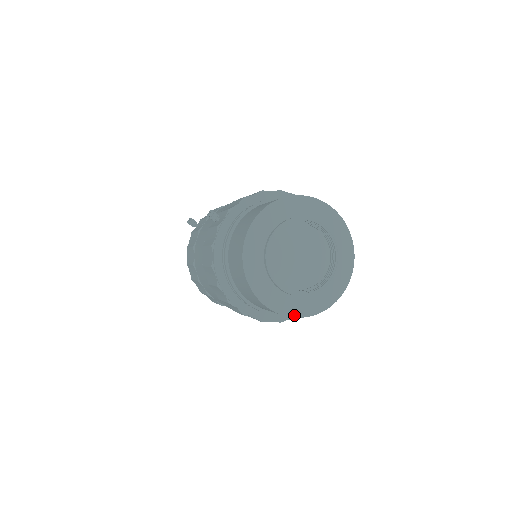
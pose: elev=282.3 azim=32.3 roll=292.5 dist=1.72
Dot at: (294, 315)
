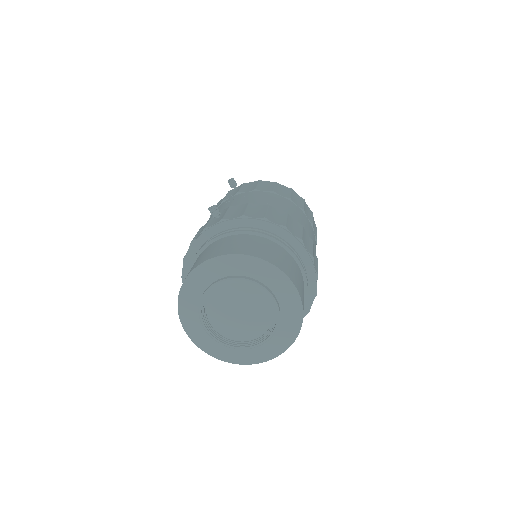
Dot at: (209, 352)
